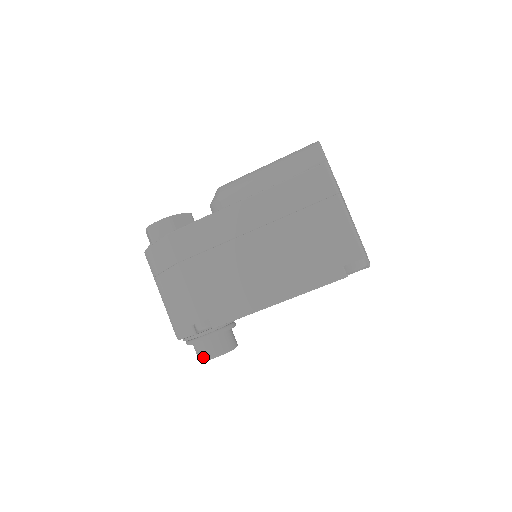
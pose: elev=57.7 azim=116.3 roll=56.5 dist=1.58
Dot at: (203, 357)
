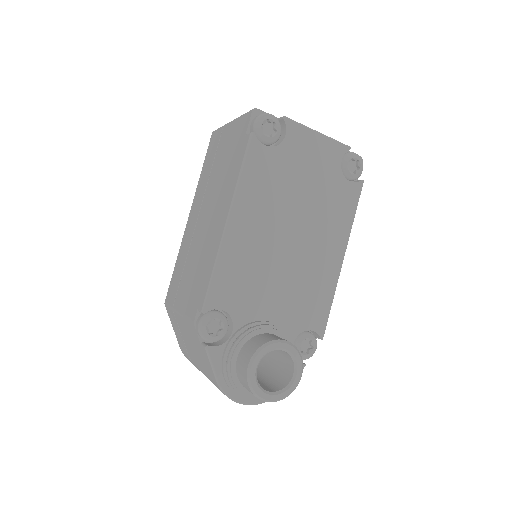
Dot at: (245, 378)
